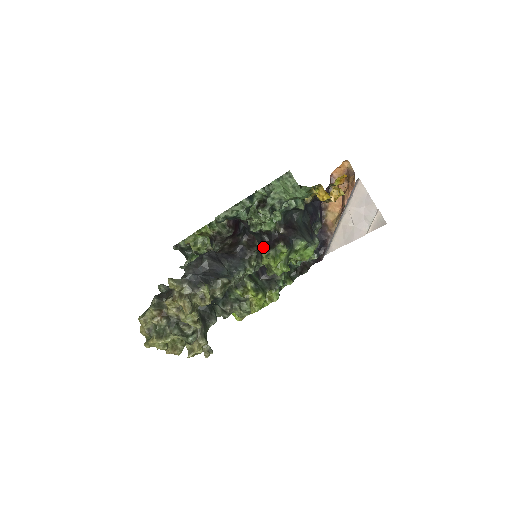
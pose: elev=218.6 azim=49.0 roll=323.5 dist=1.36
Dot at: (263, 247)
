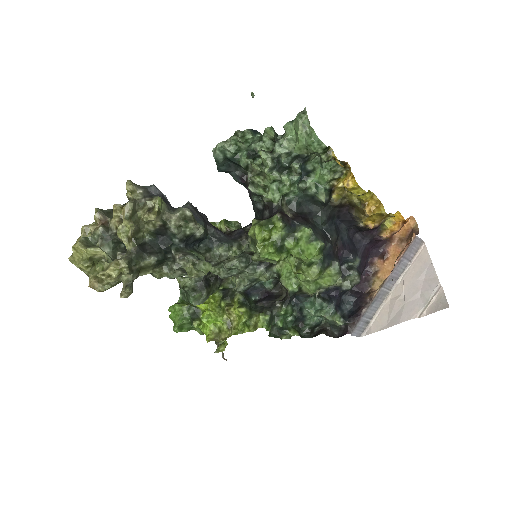
Dot at: occluded
